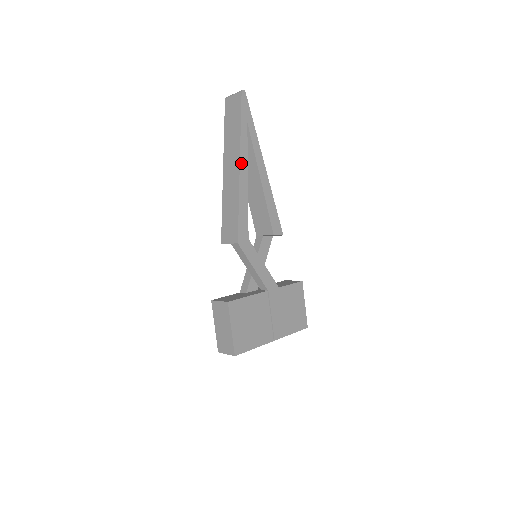
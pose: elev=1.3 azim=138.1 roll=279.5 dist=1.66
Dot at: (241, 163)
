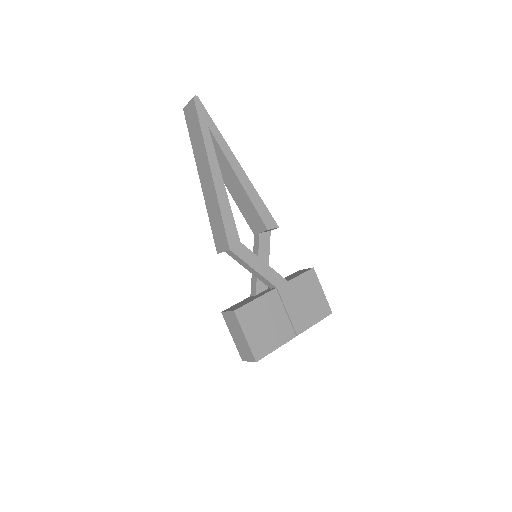
Dot at: (212, 169)
